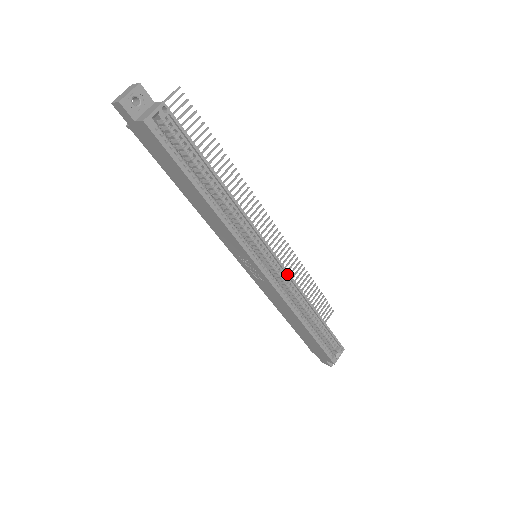
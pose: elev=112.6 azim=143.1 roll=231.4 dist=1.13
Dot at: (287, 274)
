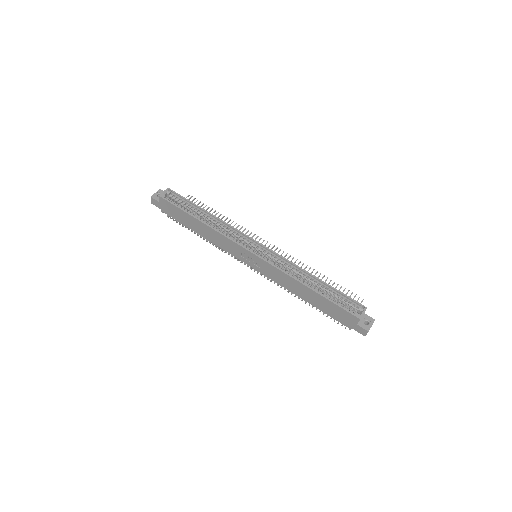
Dot at: (276, 254)
